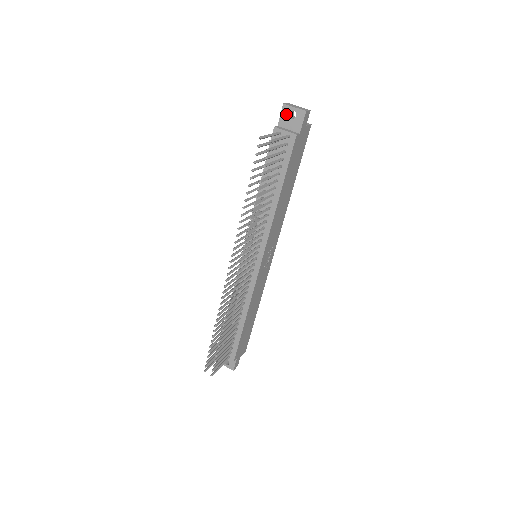
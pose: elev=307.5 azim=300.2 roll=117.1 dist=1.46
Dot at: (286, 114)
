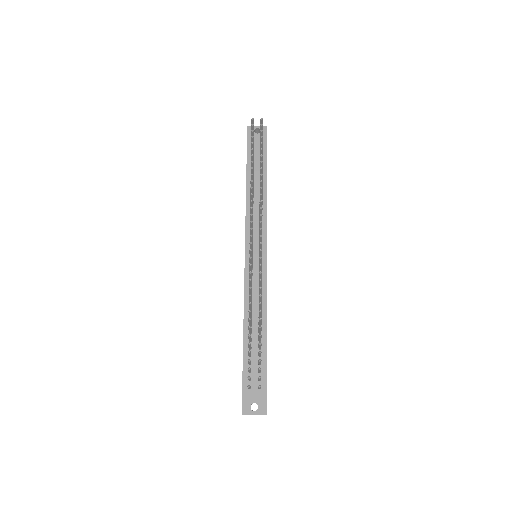
Dot at: occluded
